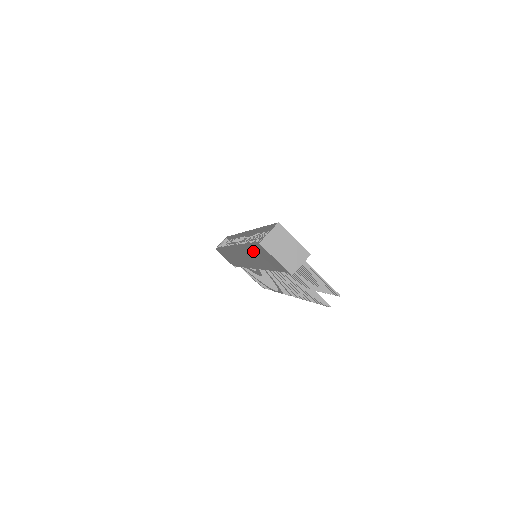
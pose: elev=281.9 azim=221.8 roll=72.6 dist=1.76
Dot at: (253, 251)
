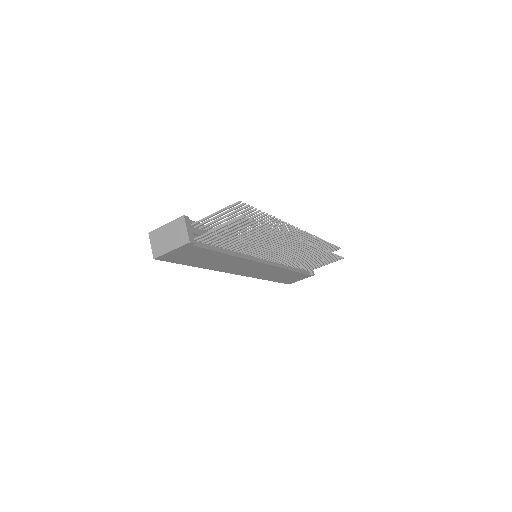
Dot at: (197, 263)
